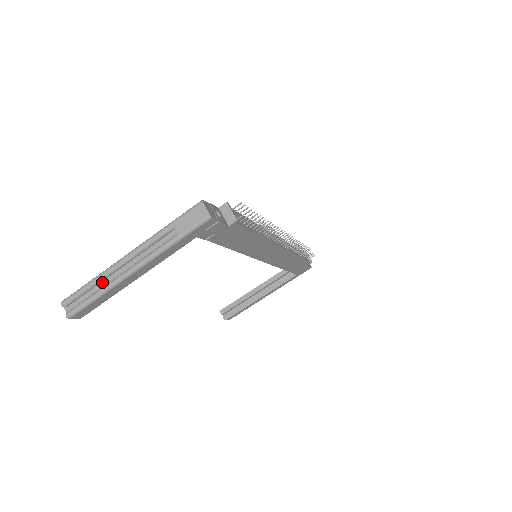
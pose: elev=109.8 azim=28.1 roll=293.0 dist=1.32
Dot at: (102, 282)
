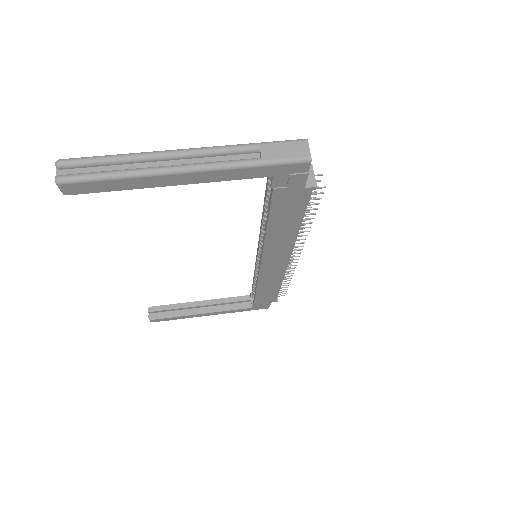
Dot at: (130, 164)
